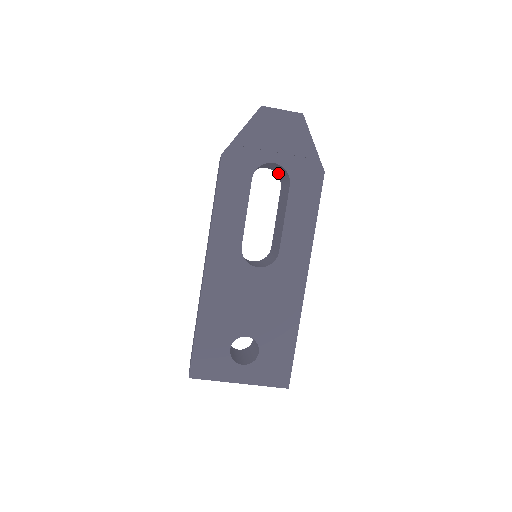
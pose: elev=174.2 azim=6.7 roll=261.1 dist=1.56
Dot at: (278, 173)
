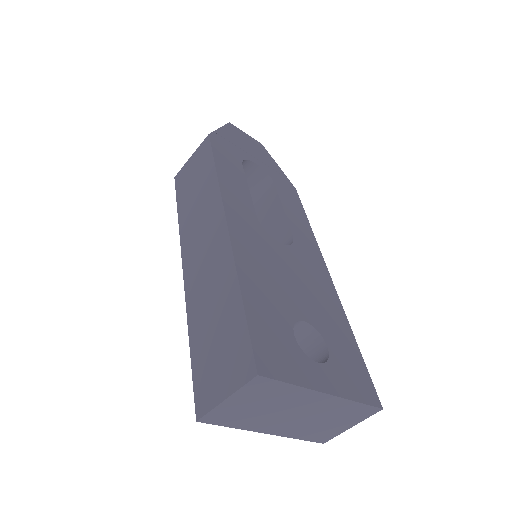
Dot at: occluded
